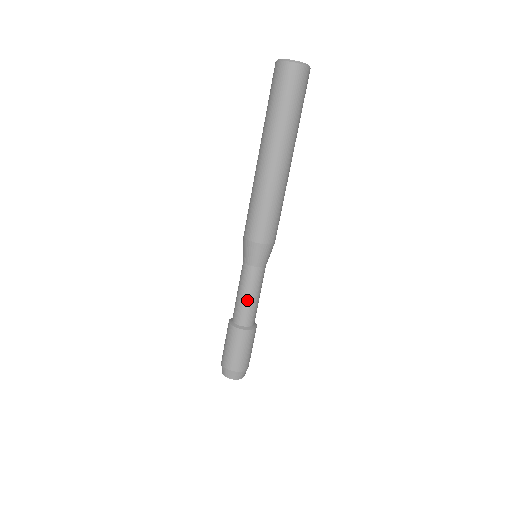
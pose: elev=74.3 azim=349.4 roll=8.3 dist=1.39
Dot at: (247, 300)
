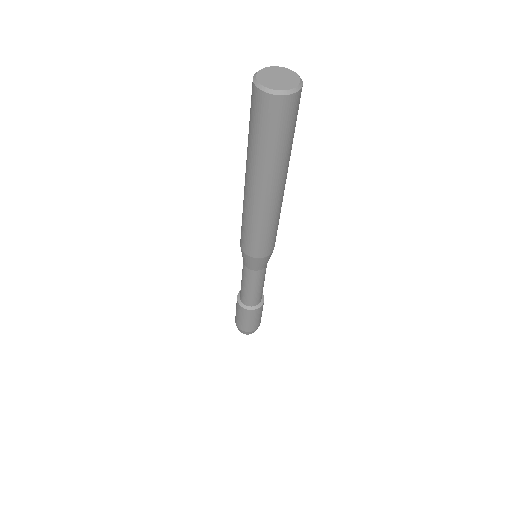
Dot at: (248, 291)
